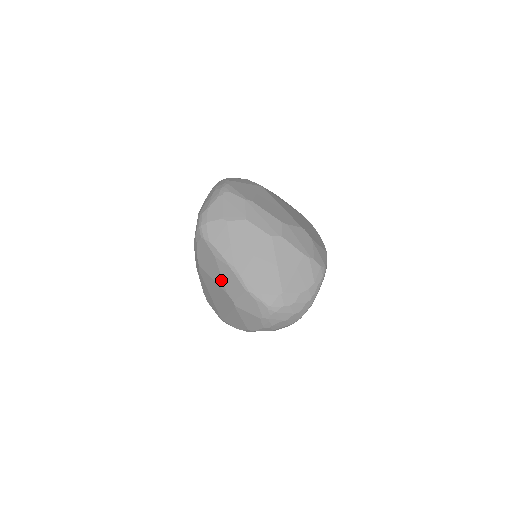
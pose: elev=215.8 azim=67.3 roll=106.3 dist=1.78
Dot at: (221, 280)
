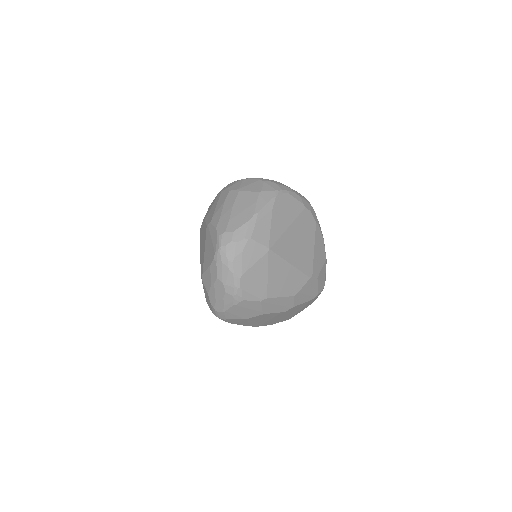
Dot at: occluded
